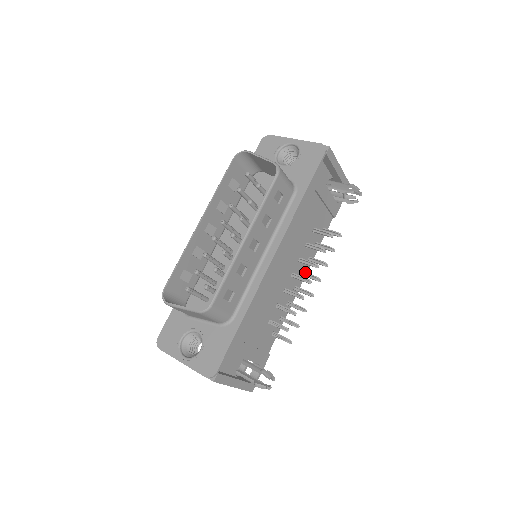
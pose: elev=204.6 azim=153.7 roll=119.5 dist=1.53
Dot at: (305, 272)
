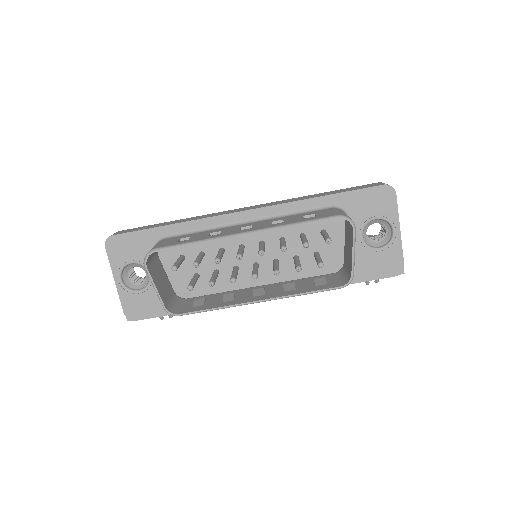
Dot at: occluded
